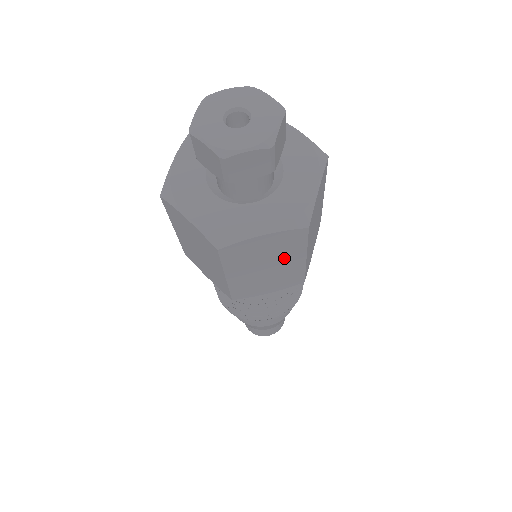
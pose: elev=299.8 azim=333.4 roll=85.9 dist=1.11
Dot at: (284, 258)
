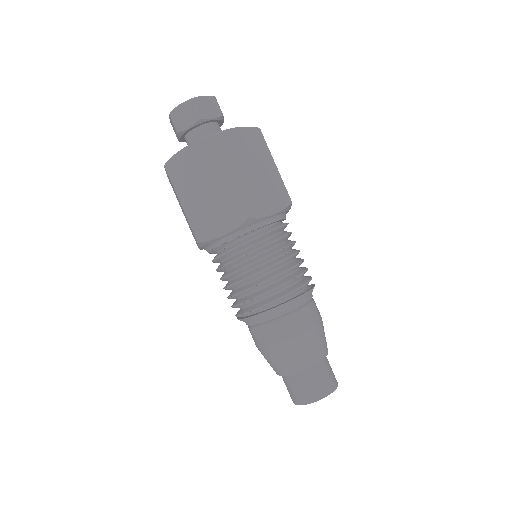
Dot at: (213, 177)
